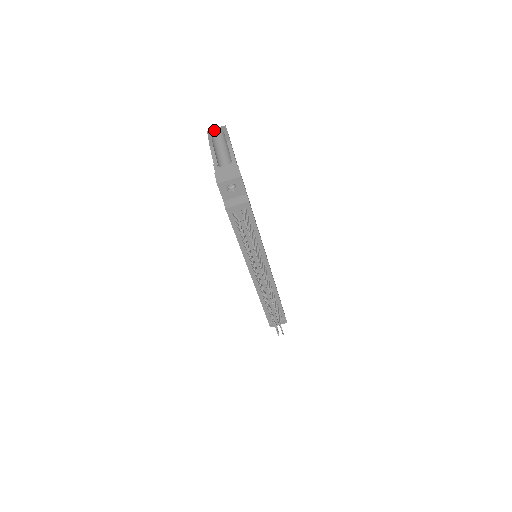
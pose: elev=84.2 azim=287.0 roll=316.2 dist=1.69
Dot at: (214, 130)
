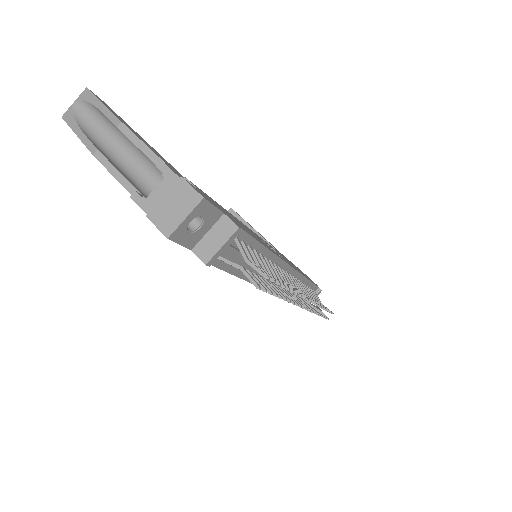
Dot at: (73, 109)
